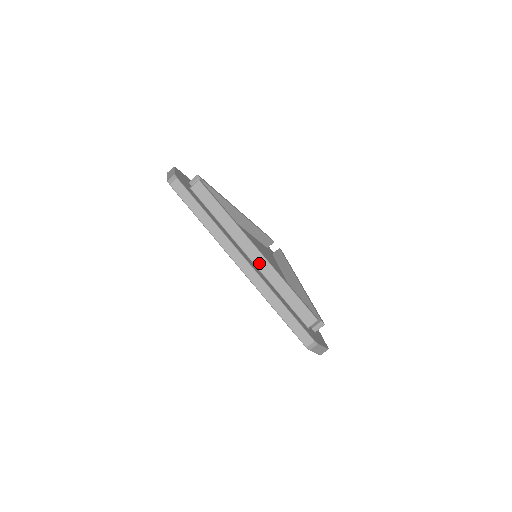
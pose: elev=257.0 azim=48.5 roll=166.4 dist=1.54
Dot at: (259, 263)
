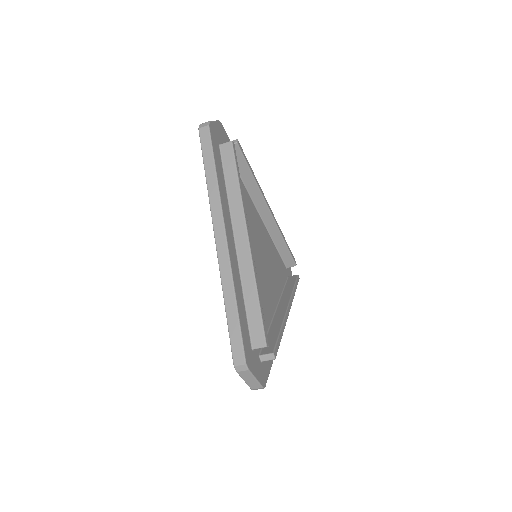
Dot at: (242, 252)
